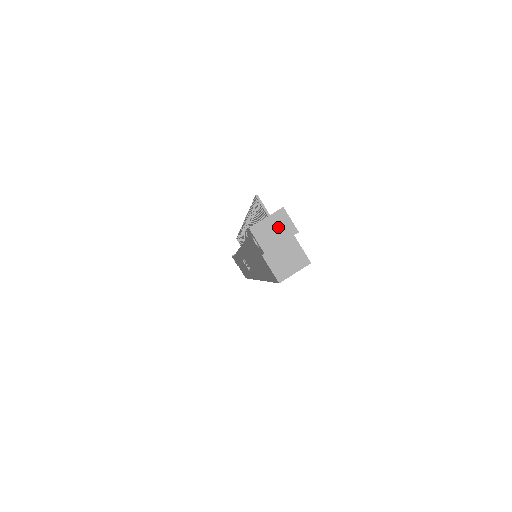
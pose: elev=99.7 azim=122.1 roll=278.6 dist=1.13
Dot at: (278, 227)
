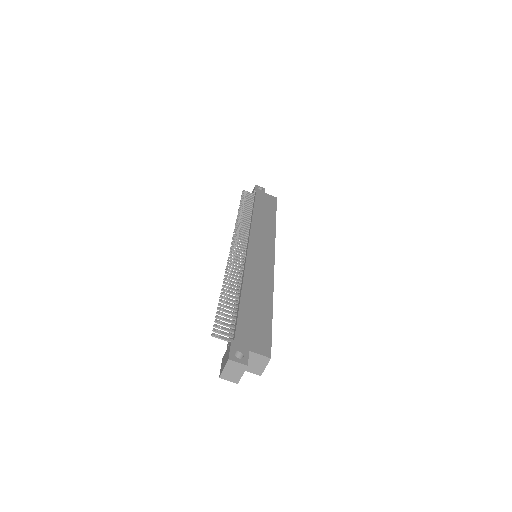
Dot at: (234, 369)
